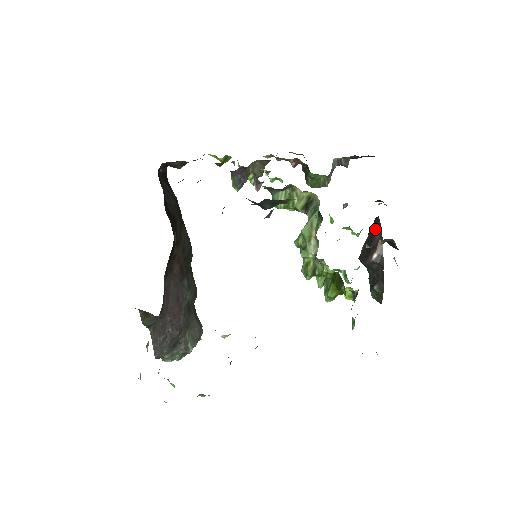
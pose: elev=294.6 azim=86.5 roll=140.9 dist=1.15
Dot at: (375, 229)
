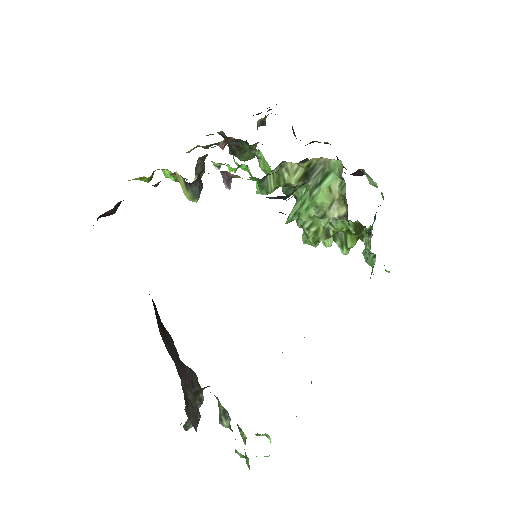
Dot at: occluded
